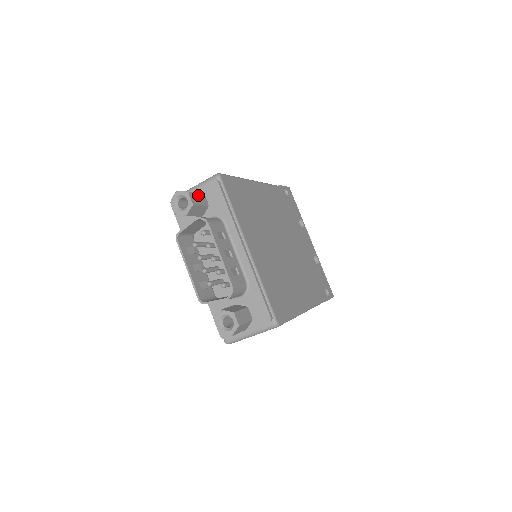
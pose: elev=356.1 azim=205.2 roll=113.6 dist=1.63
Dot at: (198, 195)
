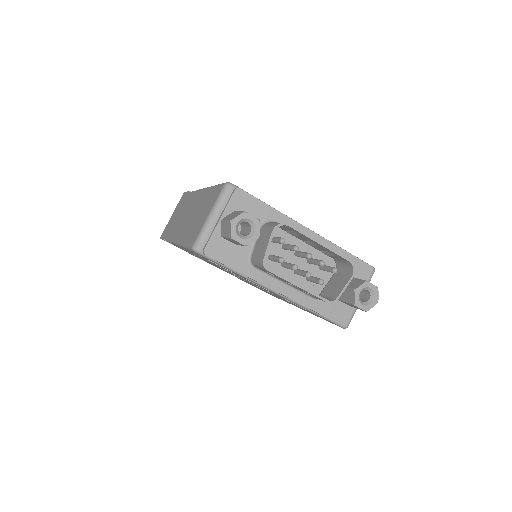
Dot at: occluded
